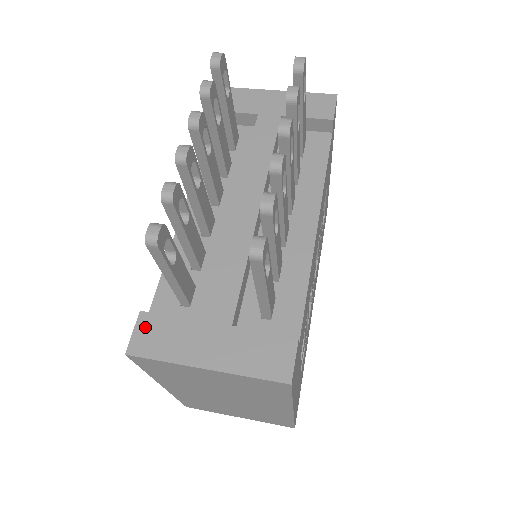
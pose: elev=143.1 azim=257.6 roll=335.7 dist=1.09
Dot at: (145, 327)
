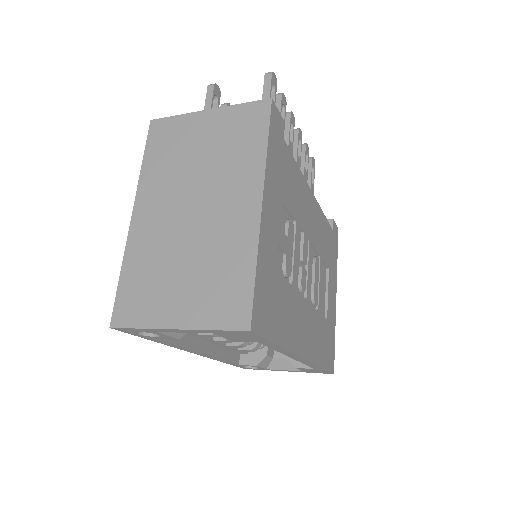
Dot at: occluded
